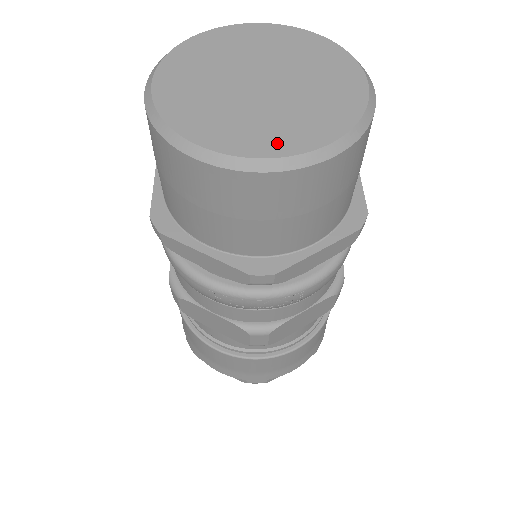
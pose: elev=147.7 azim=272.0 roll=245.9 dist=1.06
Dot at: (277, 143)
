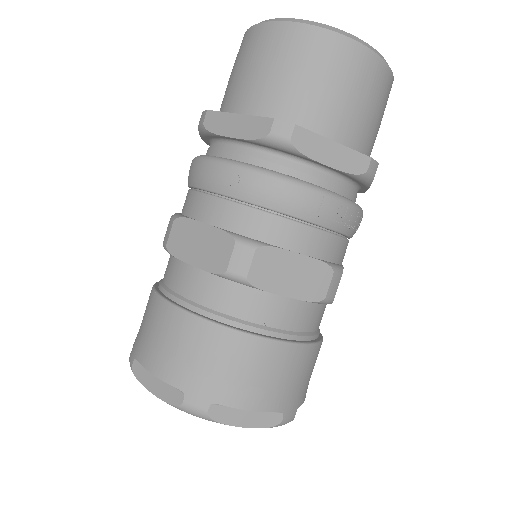
Dot at: occluded
